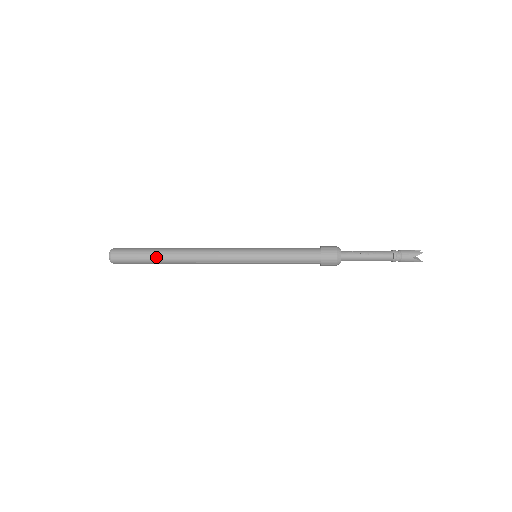
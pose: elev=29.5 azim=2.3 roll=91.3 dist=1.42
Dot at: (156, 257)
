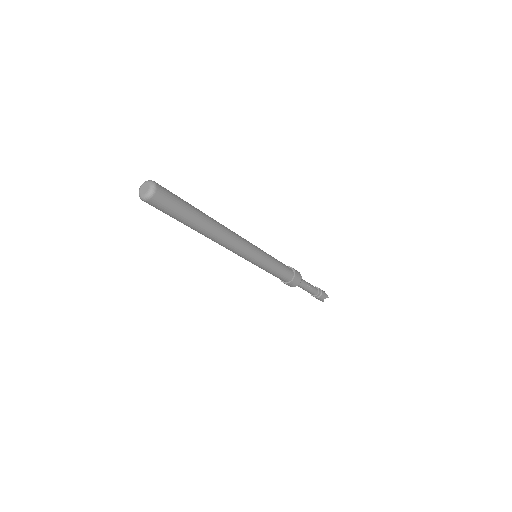
Dot at: (194, 221)
